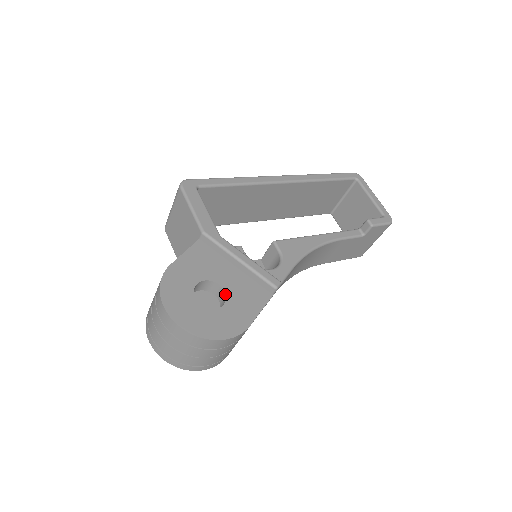
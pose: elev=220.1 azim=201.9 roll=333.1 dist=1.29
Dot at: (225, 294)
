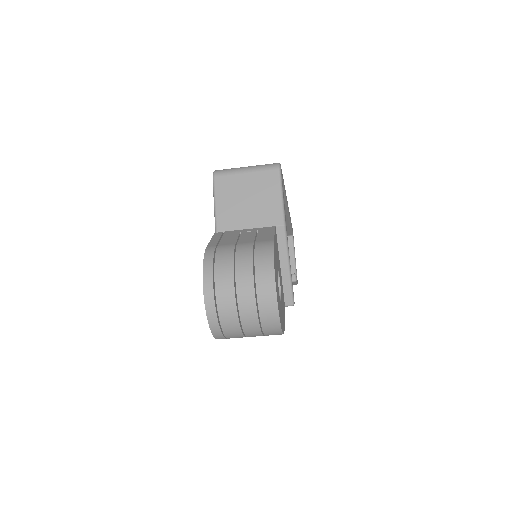
Dot at: (280, 290)
